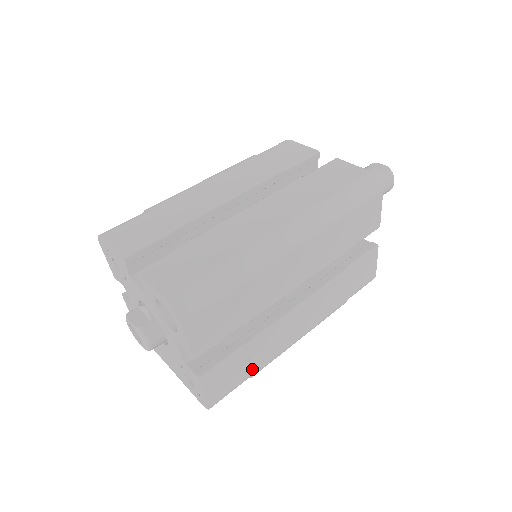
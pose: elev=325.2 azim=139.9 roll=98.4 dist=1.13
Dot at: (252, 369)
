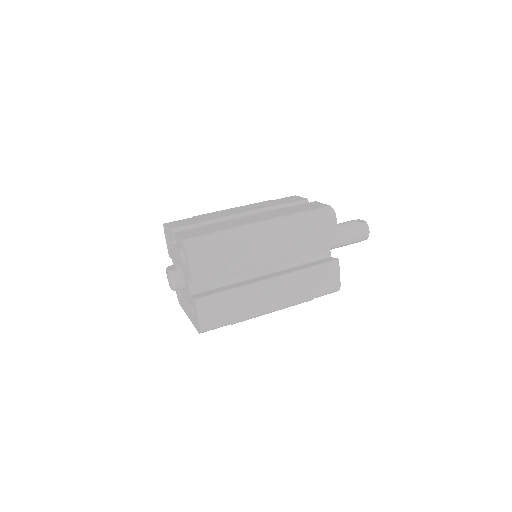
Dot at: (233, 314)
